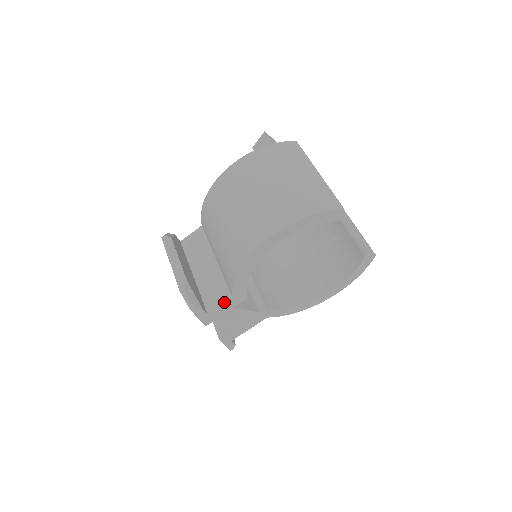
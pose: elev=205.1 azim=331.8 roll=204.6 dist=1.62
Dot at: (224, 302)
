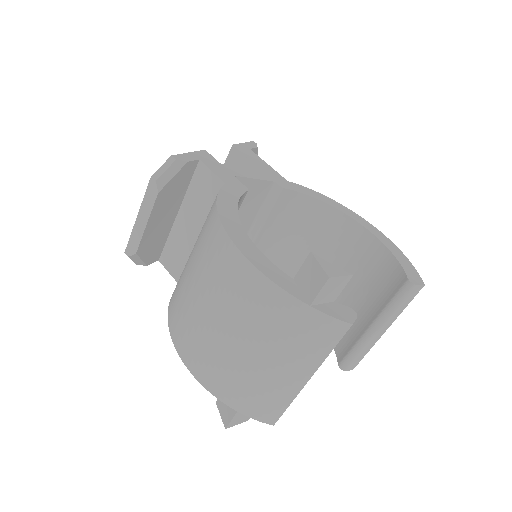
Dot at: (172, 276)
